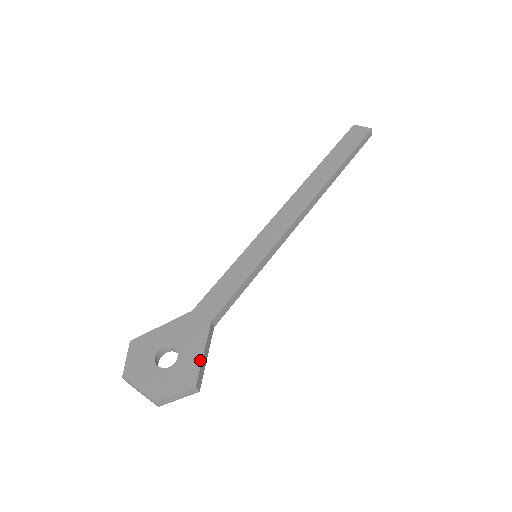
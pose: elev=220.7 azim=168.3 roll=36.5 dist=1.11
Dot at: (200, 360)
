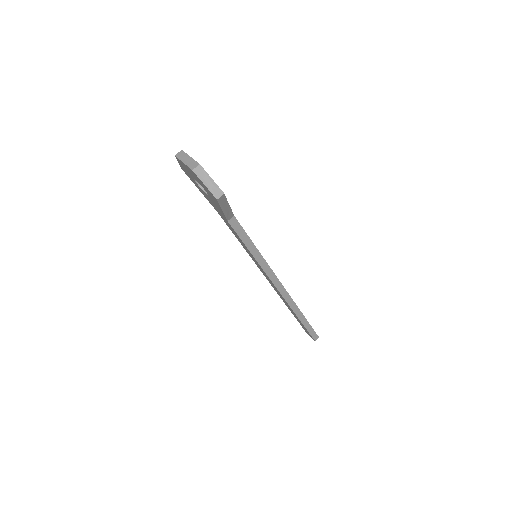
Dot at: occluded
